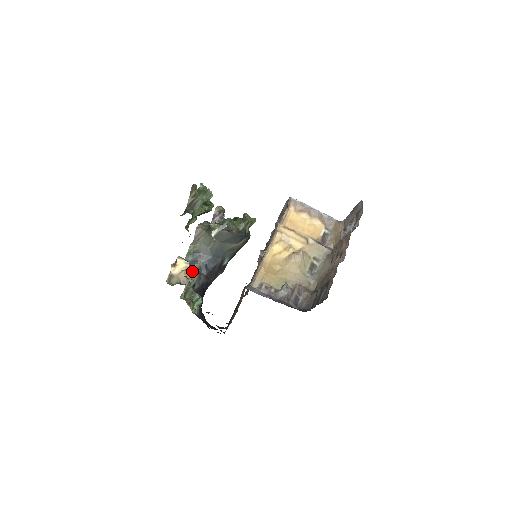
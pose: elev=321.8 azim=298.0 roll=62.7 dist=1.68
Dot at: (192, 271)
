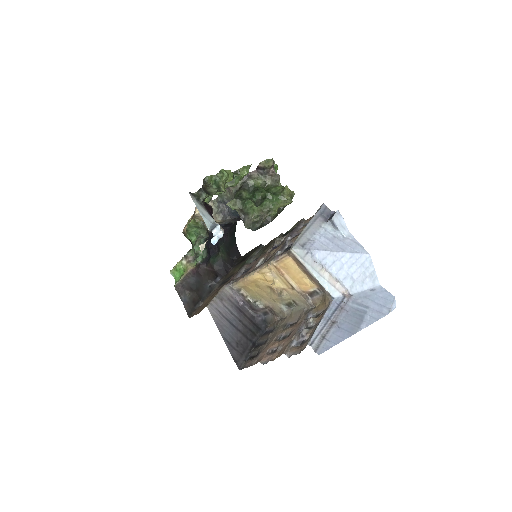
Dot at: (215, 218)
